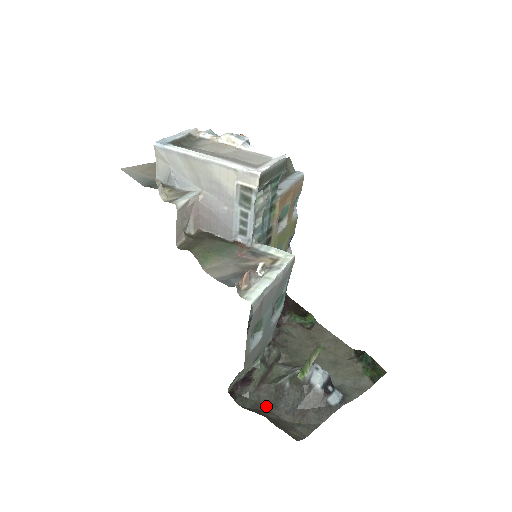
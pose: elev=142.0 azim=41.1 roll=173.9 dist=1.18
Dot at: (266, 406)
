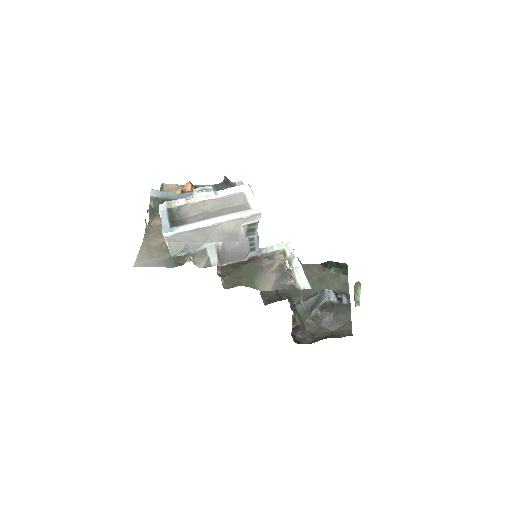
Dot at: (316, 333)
